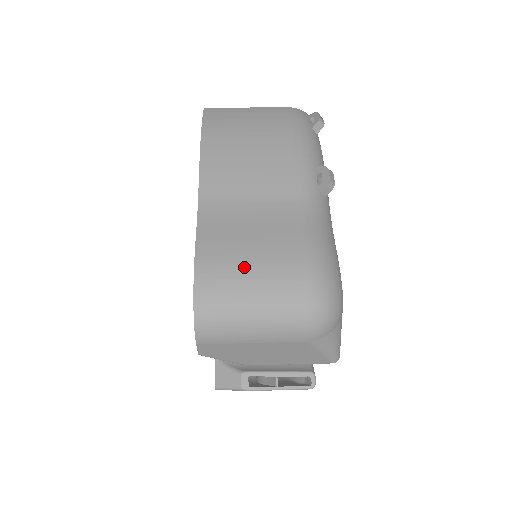
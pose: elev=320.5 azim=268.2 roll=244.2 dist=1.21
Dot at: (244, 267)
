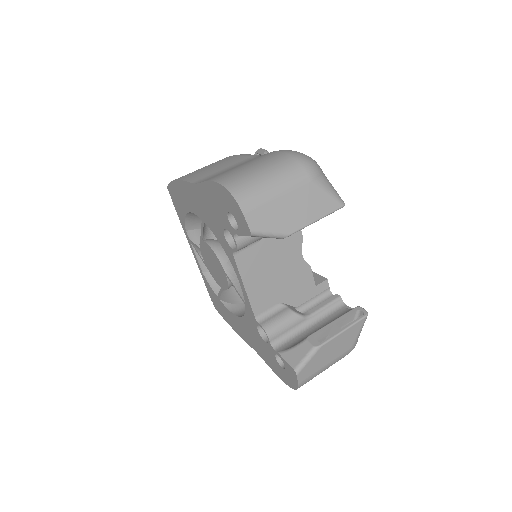
Dot at: (243, 167)
